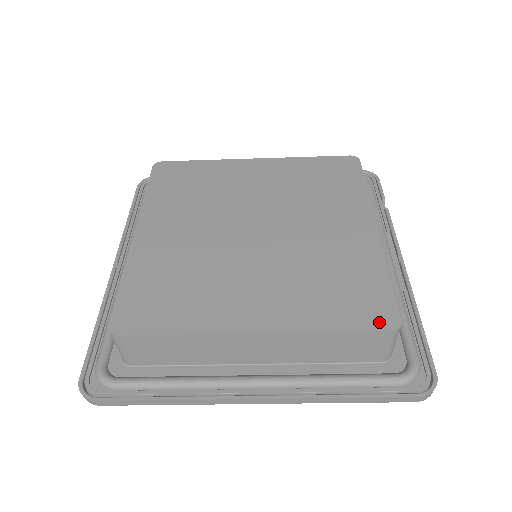
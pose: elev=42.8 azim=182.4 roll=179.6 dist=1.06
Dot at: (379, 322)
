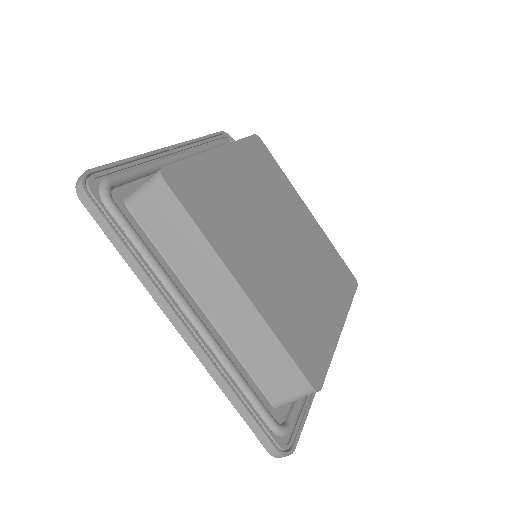
Dot at: (310, 374)
